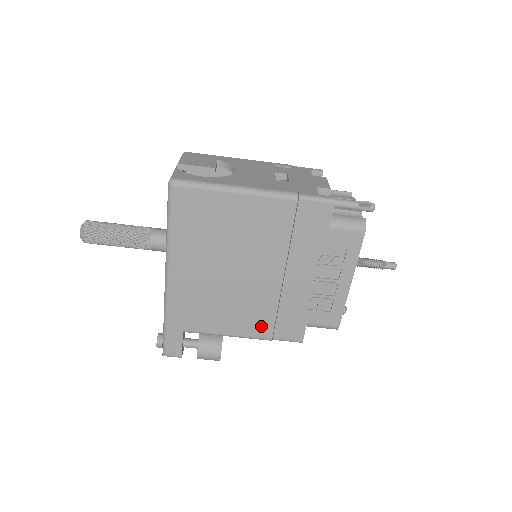
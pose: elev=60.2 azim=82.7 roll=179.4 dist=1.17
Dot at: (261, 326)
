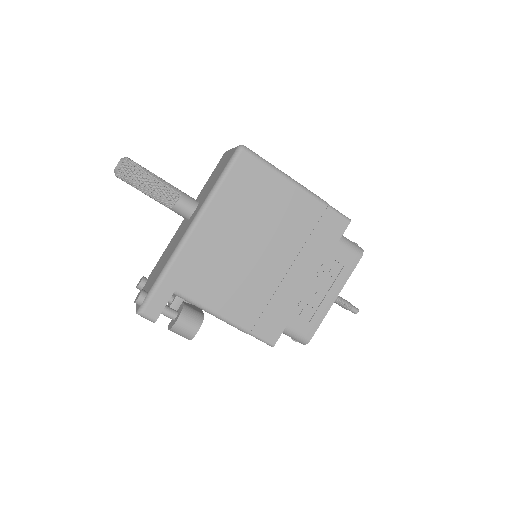
Dot at: (248, 313)
